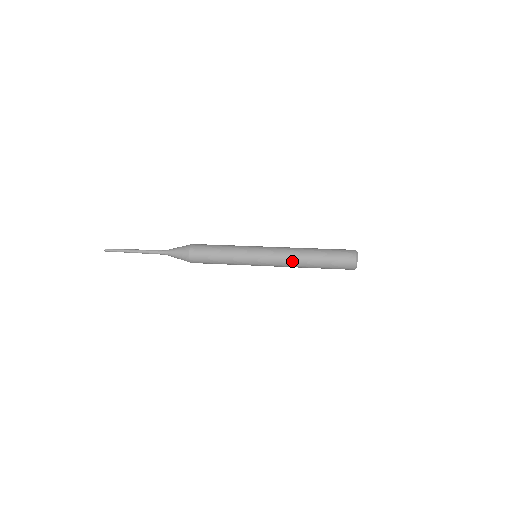
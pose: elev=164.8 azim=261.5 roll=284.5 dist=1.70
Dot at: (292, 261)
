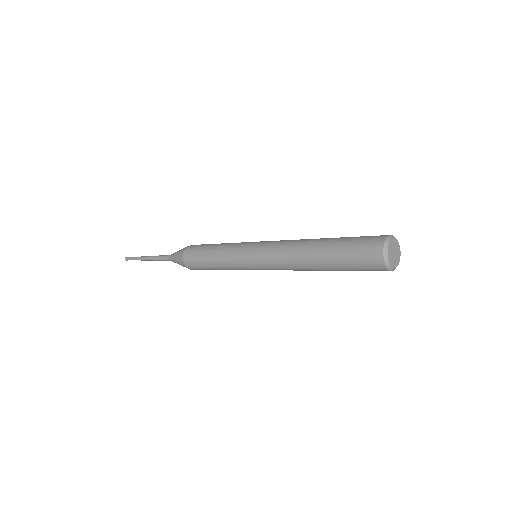
Dot at: (292, 246)
